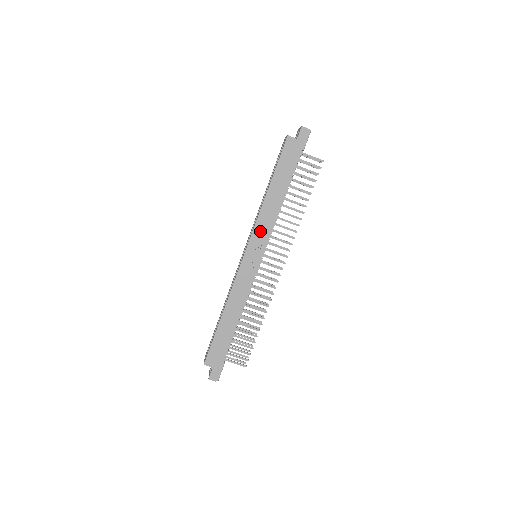
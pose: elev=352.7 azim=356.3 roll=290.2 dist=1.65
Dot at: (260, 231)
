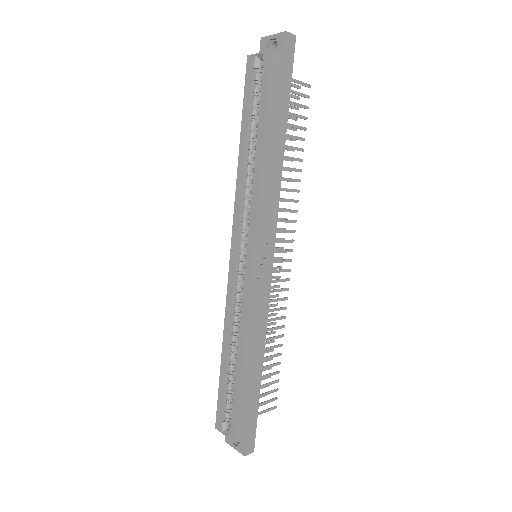
Dot at: (265, 218)
